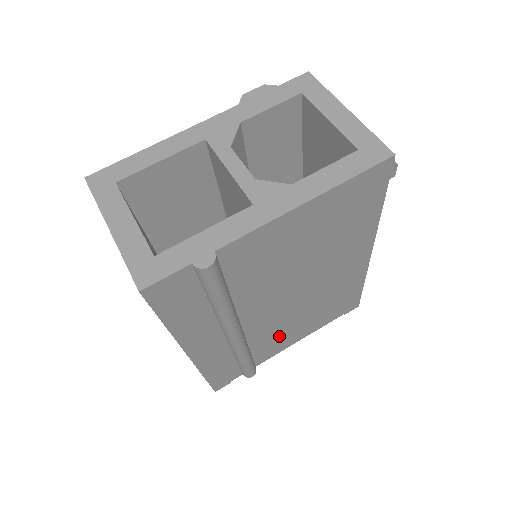
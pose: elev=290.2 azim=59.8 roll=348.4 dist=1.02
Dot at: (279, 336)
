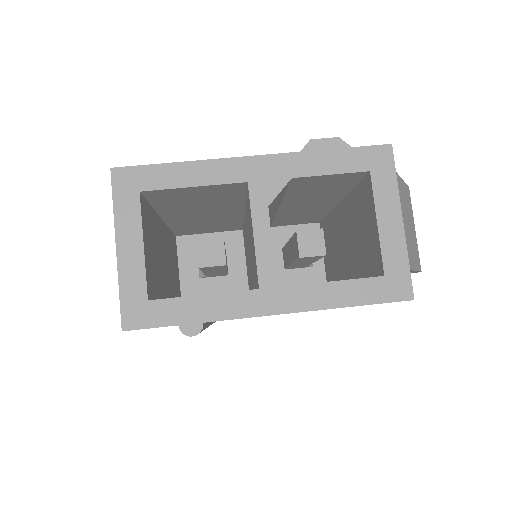
Dot at: occluded
